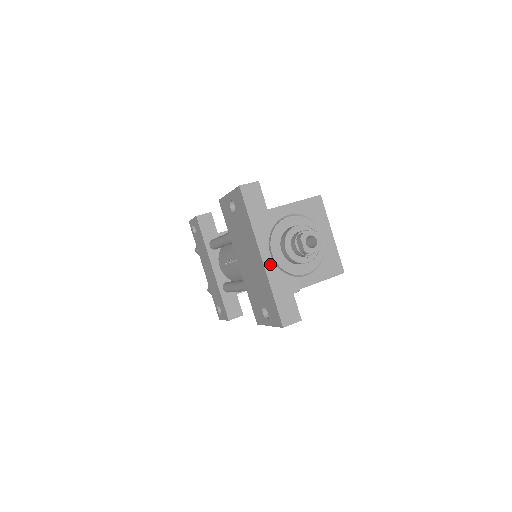
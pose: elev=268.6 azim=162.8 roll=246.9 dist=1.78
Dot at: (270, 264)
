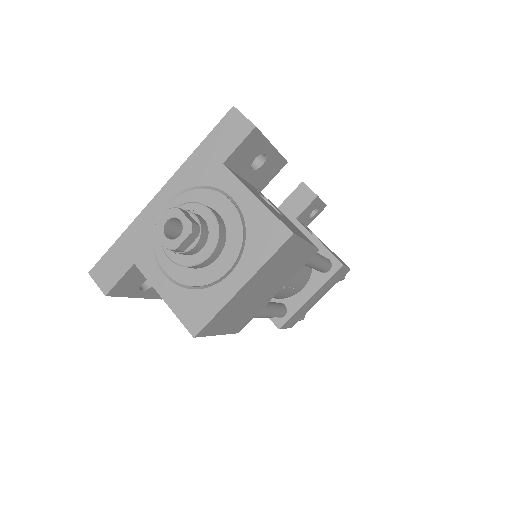
Dot at: (155, 210)
